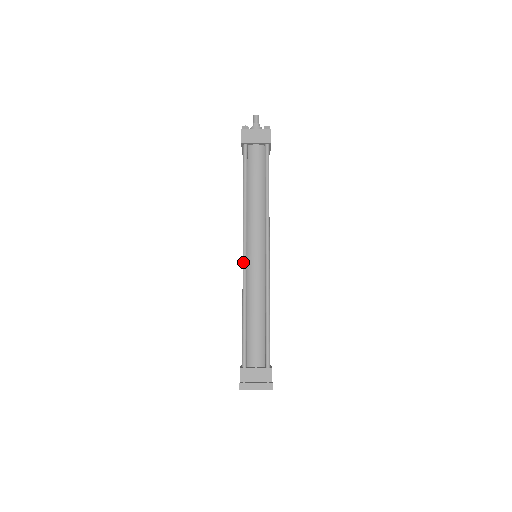
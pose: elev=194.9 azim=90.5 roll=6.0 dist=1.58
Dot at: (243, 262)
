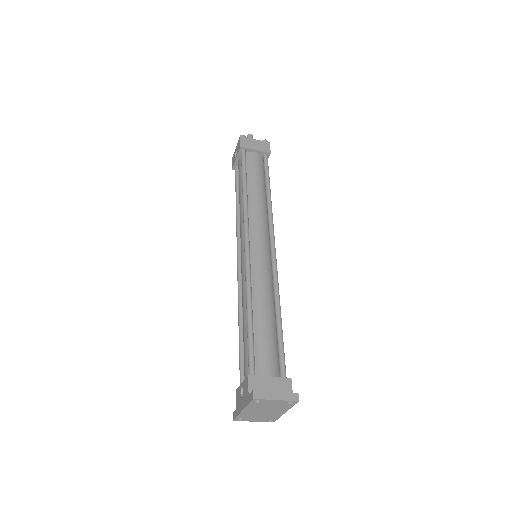
Dot at: (246, 253)
